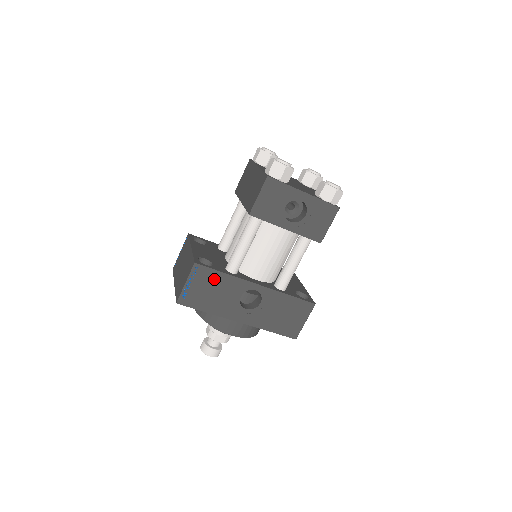
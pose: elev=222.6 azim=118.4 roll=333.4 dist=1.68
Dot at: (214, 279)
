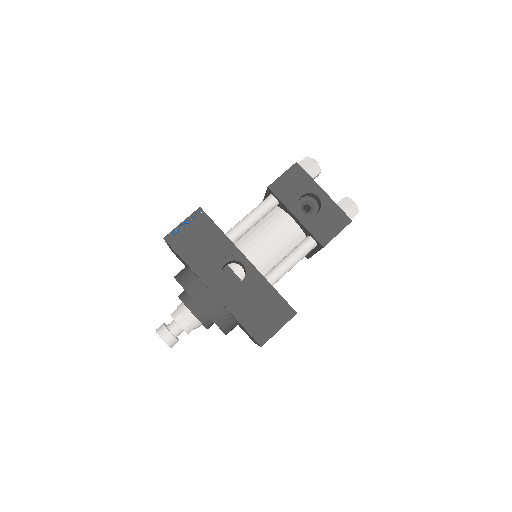
Dot at: (209, 232)
